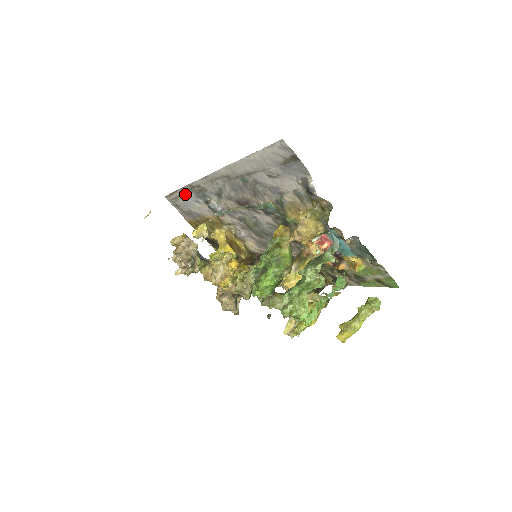
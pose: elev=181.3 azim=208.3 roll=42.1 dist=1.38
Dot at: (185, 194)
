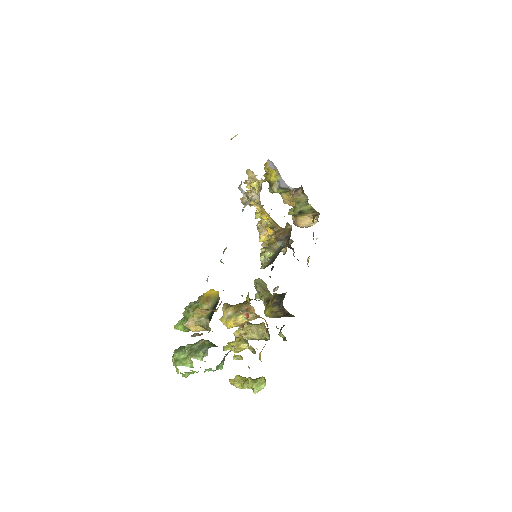
Dot at: occluded
